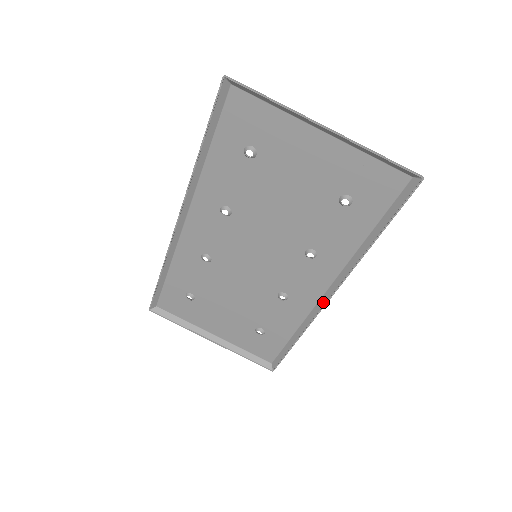
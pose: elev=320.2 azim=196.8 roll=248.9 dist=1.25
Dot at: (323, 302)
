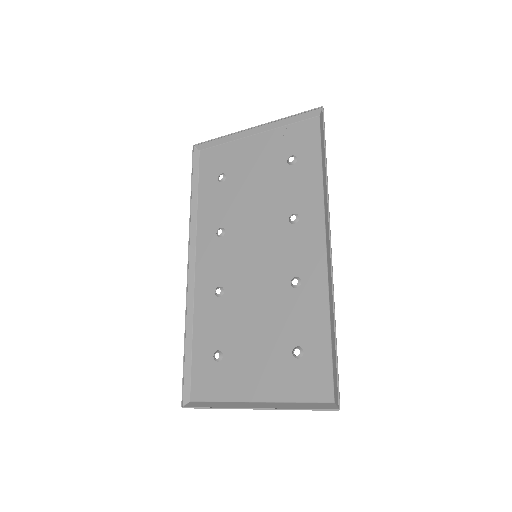
Dot at: (329, 255)
